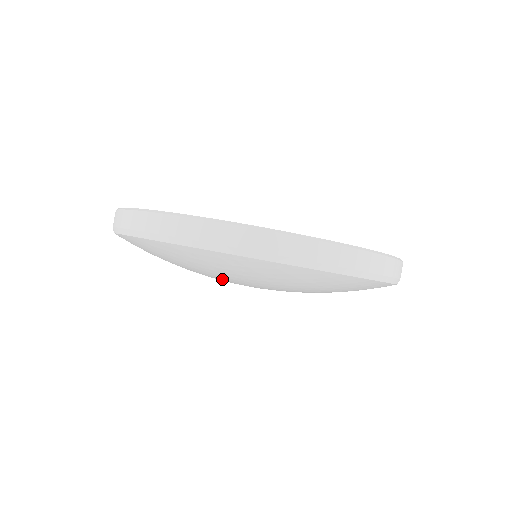
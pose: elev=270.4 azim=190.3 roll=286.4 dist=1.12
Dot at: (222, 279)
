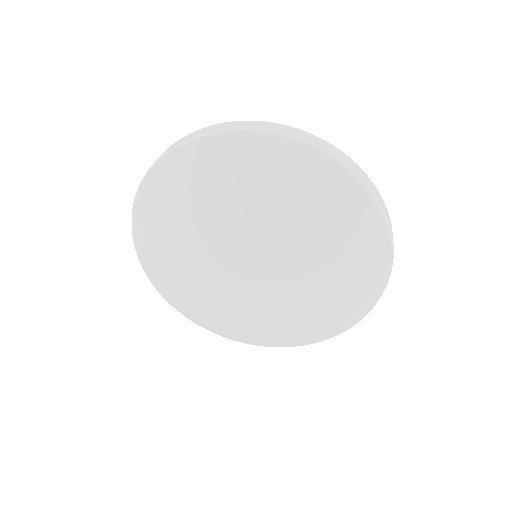
Dot at: (254, 226)
